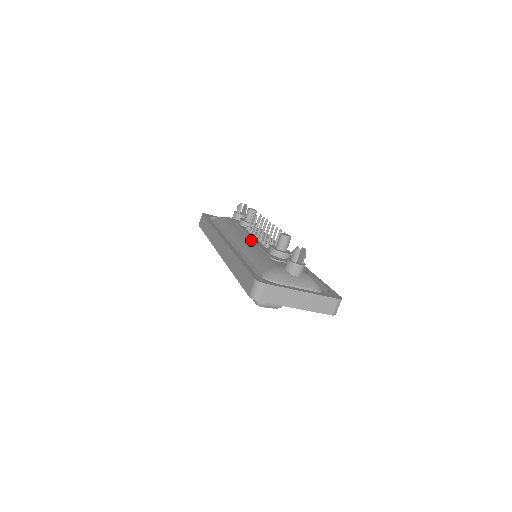
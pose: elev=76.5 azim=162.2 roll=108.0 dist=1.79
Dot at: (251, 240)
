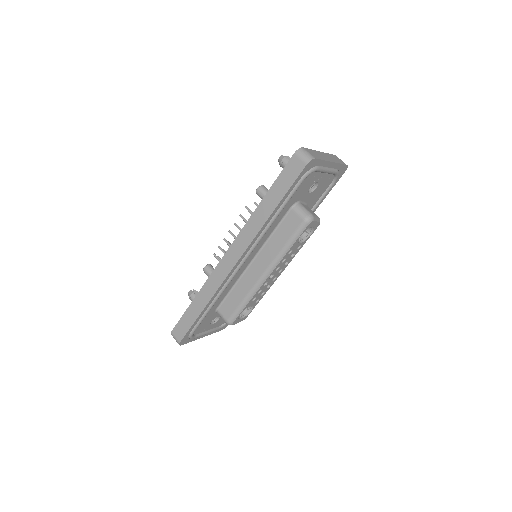
Dot at: occluded
